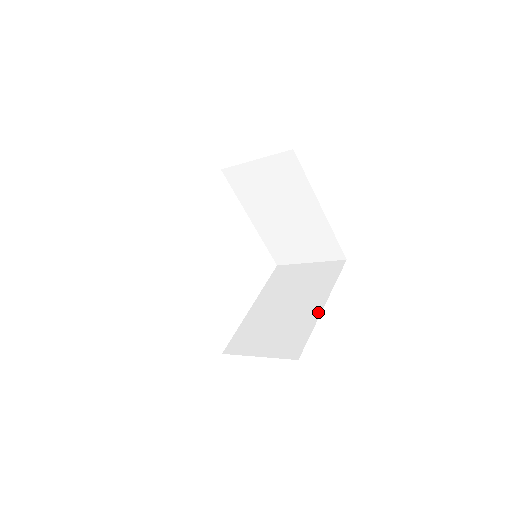
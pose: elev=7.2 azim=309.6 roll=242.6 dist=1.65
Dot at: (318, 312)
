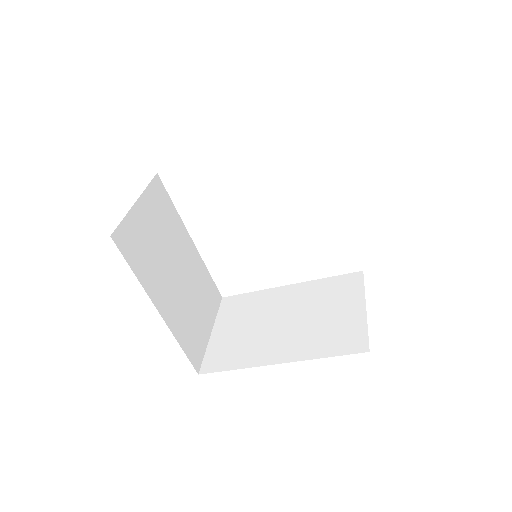
Dot at: (266, 362)
